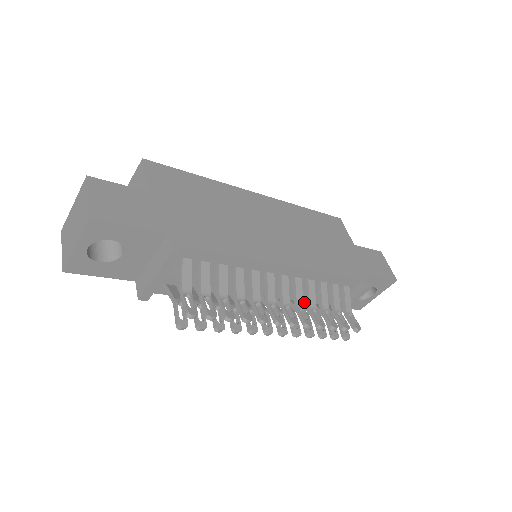
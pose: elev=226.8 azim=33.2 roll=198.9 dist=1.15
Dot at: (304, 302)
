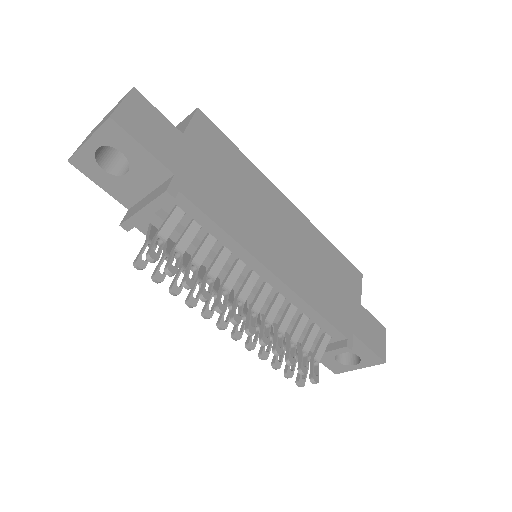
Dot at: occluded
